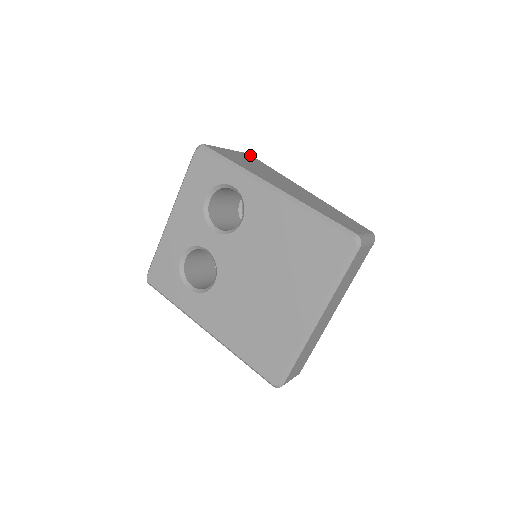
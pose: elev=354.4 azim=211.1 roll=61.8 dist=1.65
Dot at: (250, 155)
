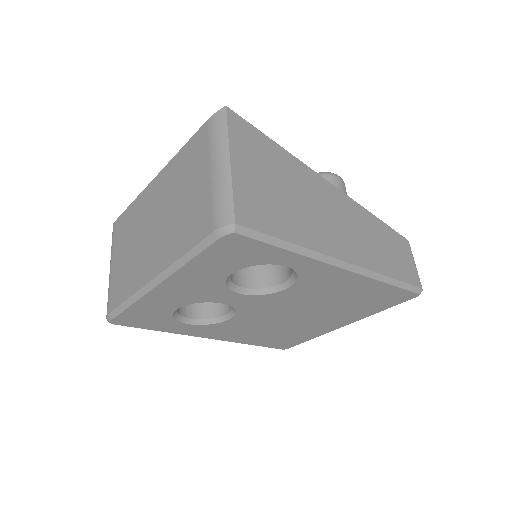
Dot at: (235, 116)
